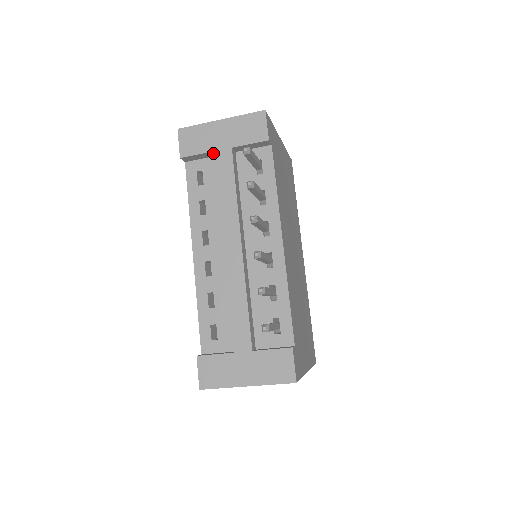
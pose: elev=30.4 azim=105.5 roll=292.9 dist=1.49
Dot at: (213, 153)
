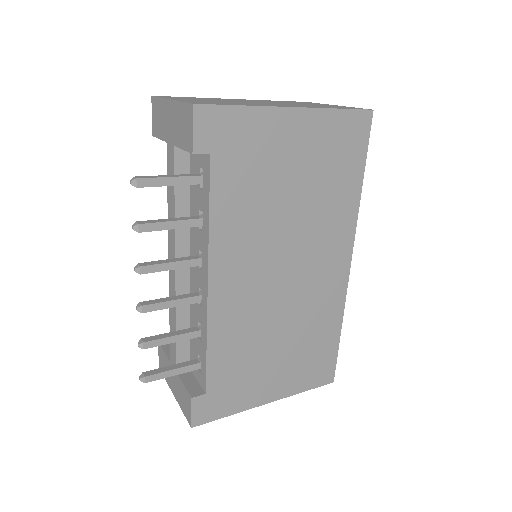
Dot at: occluded
